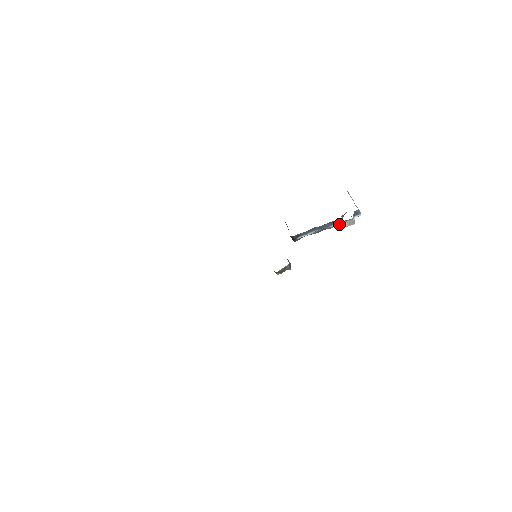
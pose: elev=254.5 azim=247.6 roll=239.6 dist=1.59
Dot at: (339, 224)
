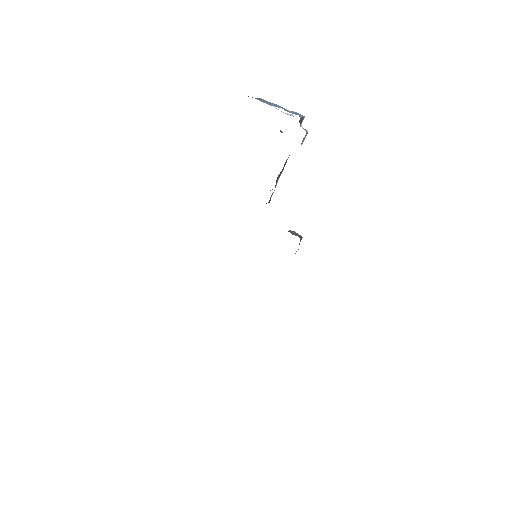
Dot at: occluded
